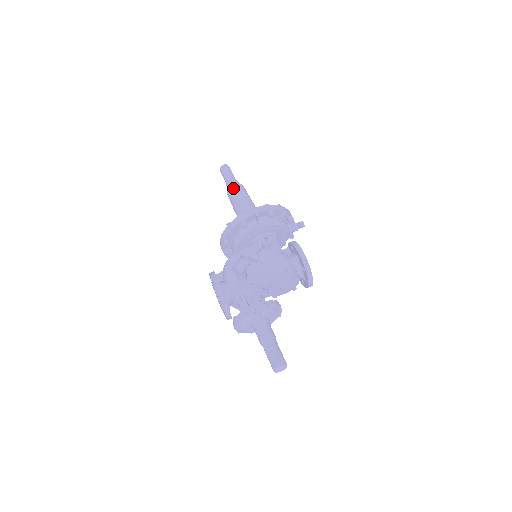
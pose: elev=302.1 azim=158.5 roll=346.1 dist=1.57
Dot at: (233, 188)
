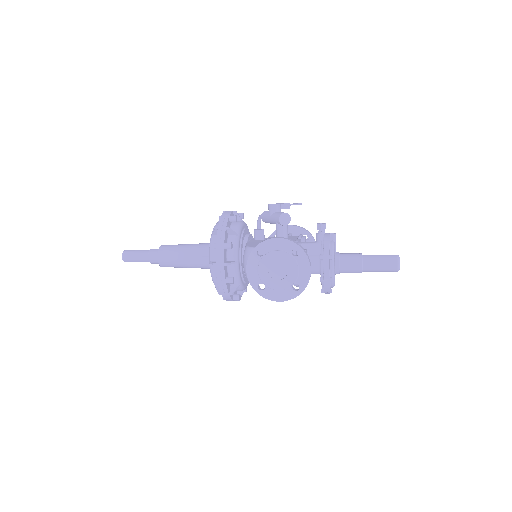
Dot at: (164, 246)
